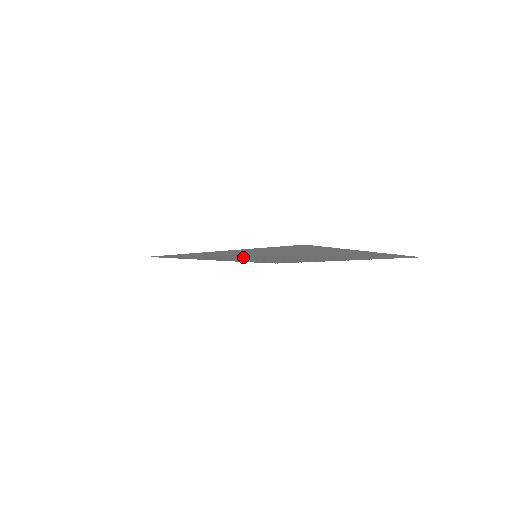
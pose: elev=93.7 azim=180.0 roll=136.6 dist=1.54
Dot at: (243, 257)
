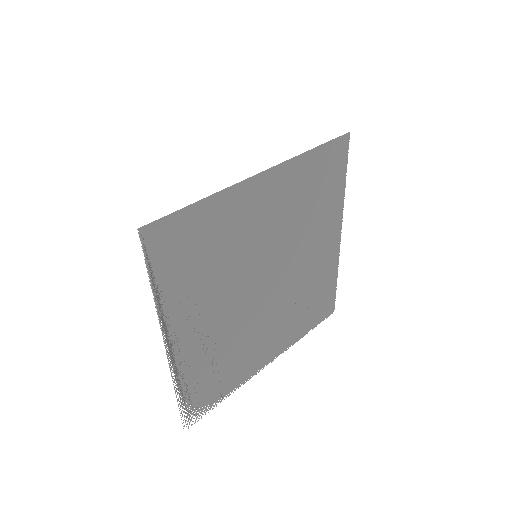
Dot at: (231, 279)
